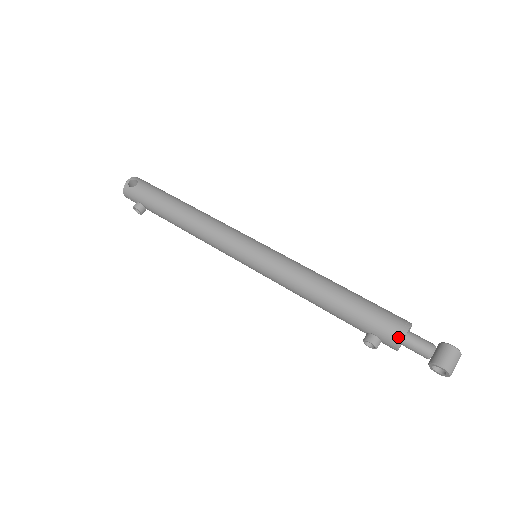
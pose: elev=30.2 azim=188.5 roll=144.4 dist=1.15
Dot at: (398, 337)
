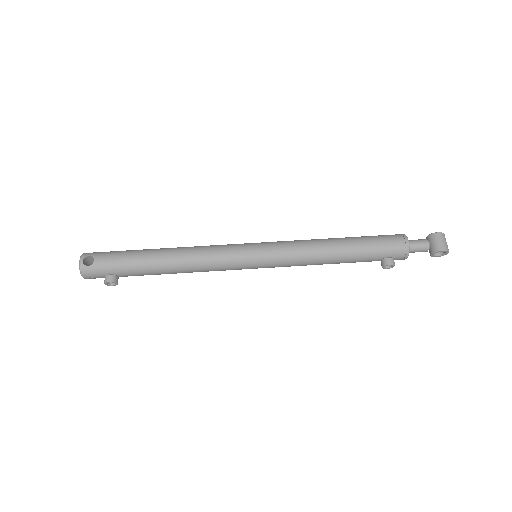
Dot at: (406, 249)
